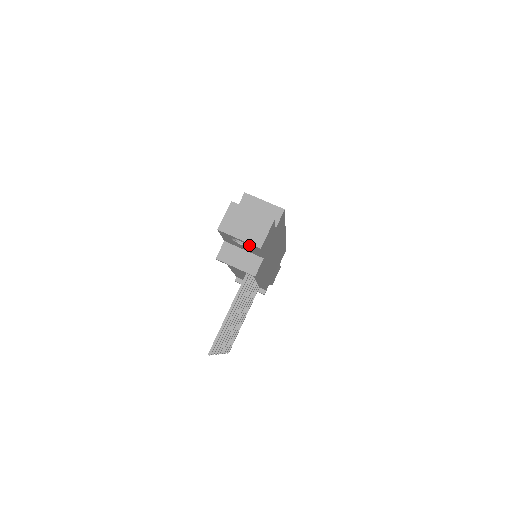
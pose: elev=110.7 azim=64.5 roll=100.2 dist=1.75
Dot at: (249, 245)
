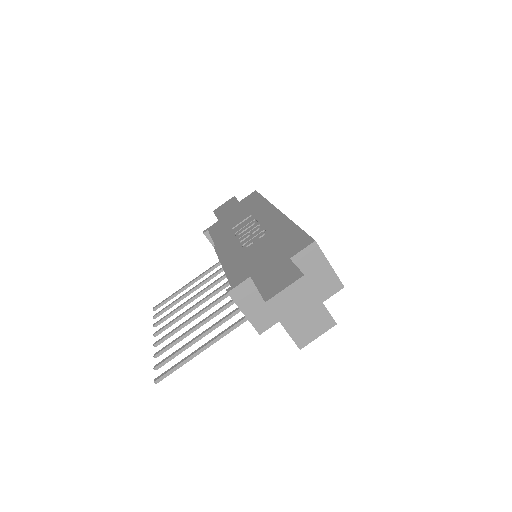
Dot at: occluded
